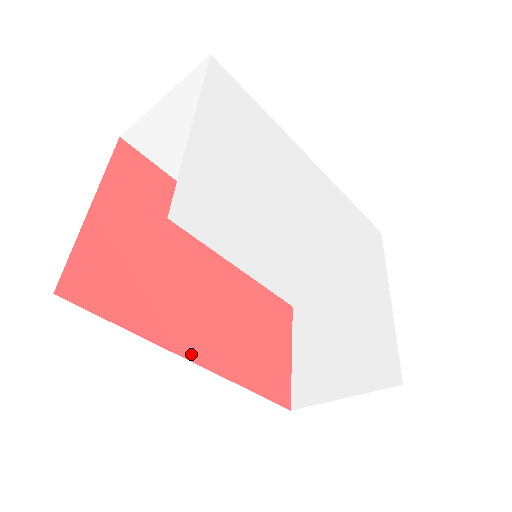
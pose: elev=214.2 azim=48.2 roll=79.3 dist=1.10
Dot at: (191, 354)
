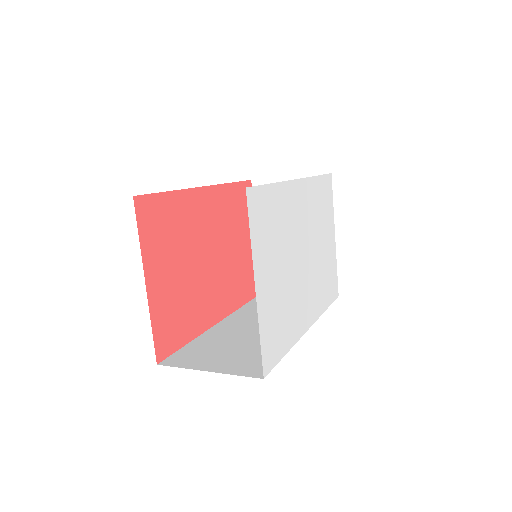
Dot at: (217, 319)
